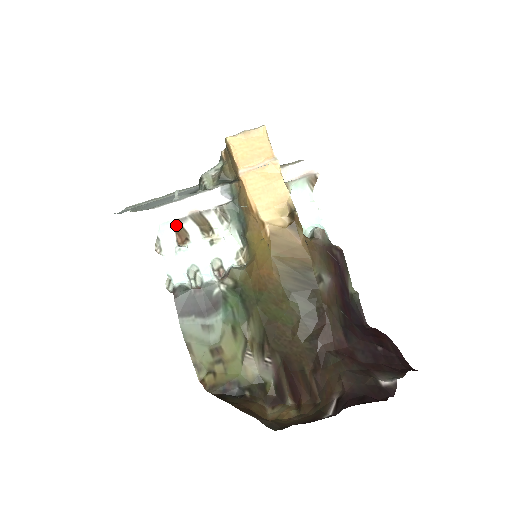
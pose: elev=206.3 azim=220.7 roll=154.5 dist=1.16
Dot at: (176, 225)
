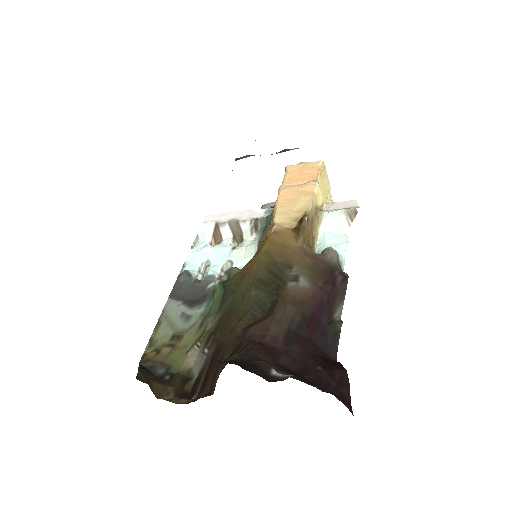
Dot at: (215, 228)
